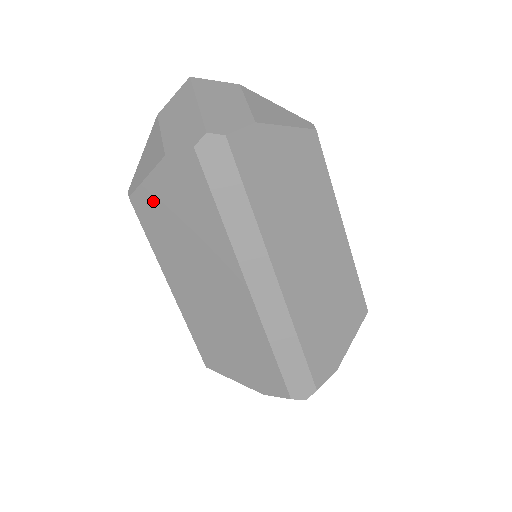
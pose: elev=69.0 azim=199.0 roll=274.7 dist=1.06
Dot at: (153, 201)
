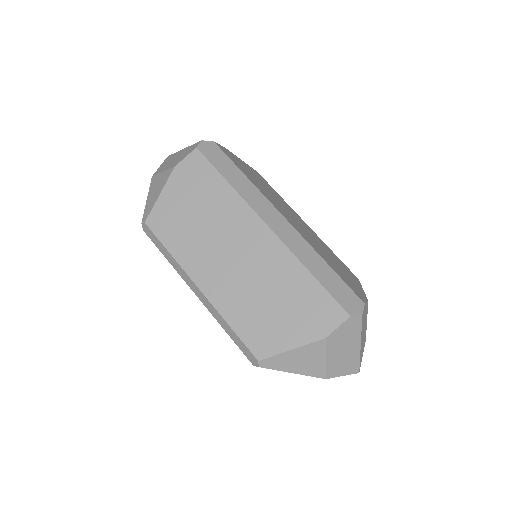
Dot at: (169, 210)
